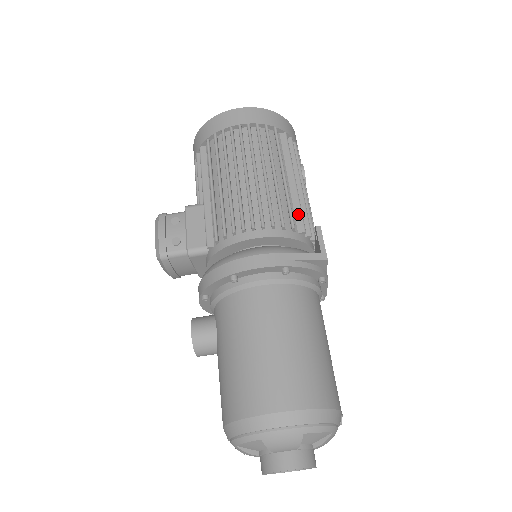
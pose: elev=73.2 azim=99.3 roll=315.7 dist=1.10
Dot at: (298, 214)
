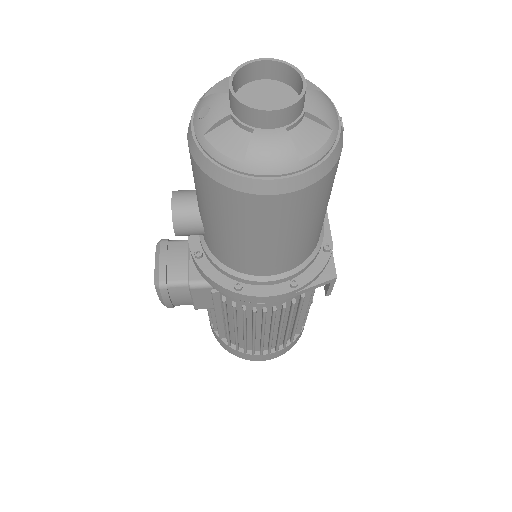
Dot at: occluded
